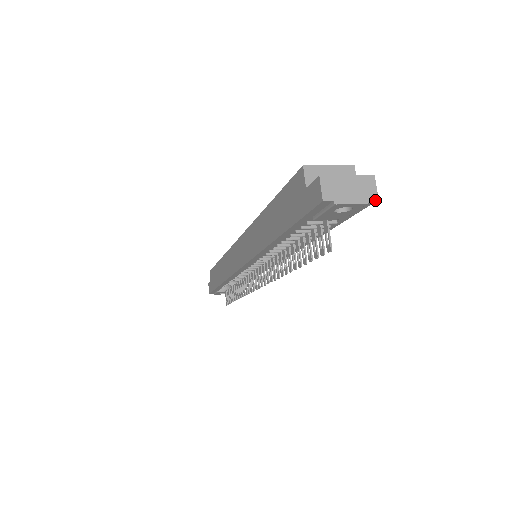
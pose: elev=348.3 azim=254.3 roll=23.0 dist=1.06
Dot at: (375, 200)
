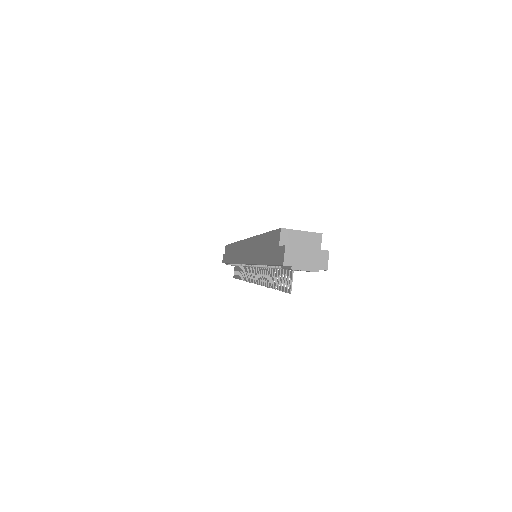
Dot at: (325, 270)
